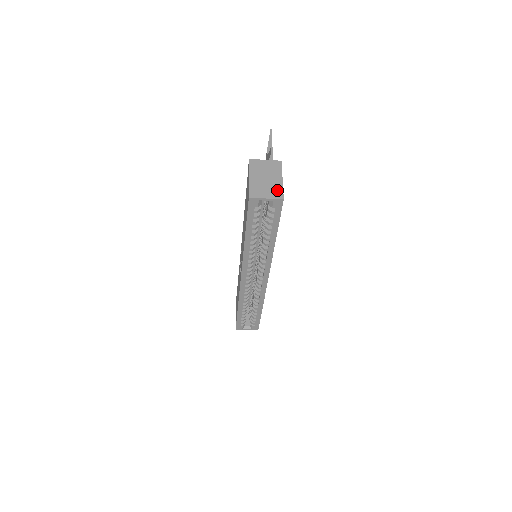
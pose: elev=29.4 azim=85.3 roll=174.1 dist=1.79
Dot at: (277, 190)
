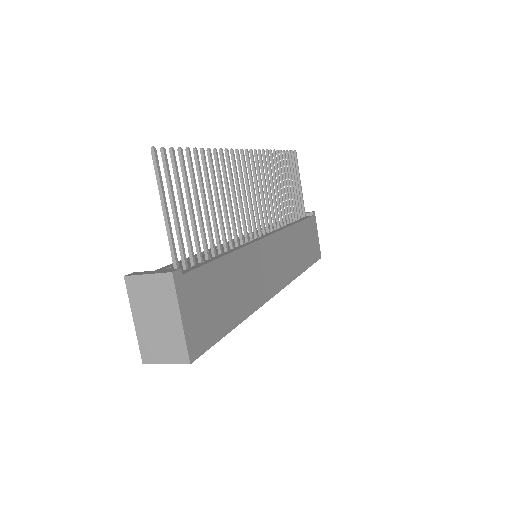
Dot at: (177, 345)
